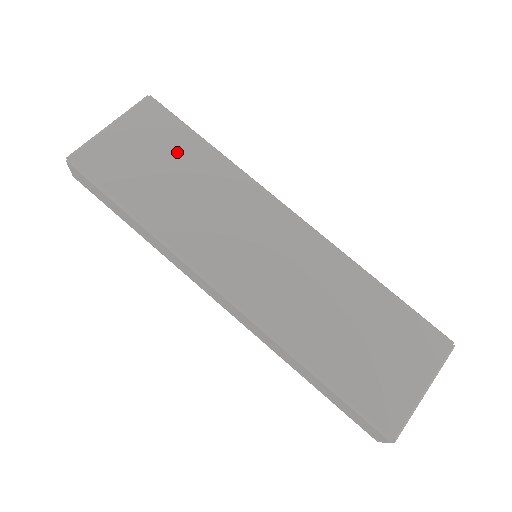
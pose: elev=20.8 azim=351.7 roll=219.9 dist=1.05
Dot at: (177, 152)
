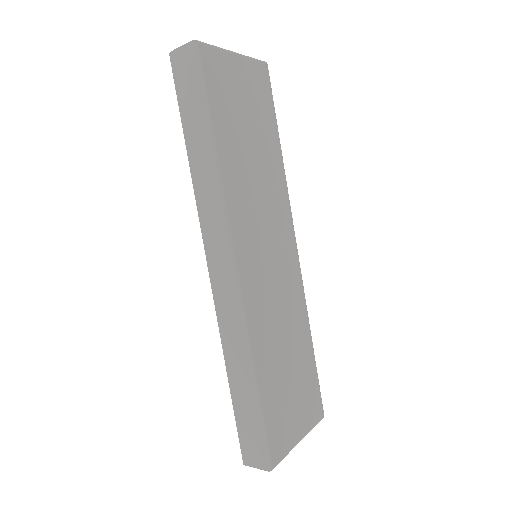
Dot at: (262, 127)
